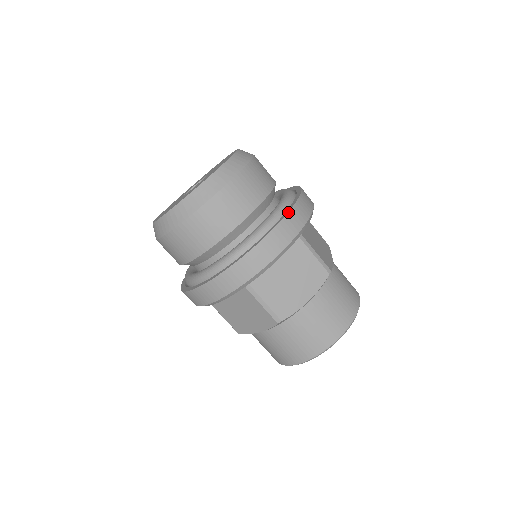
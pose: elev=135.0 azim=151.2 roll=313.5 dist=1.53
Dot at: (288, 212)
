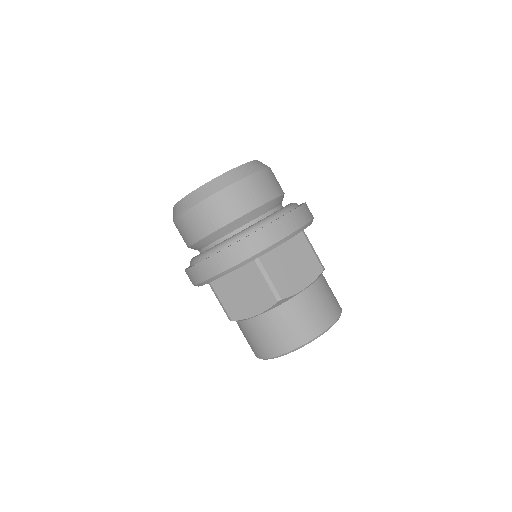
Dot at: (299, 206)
